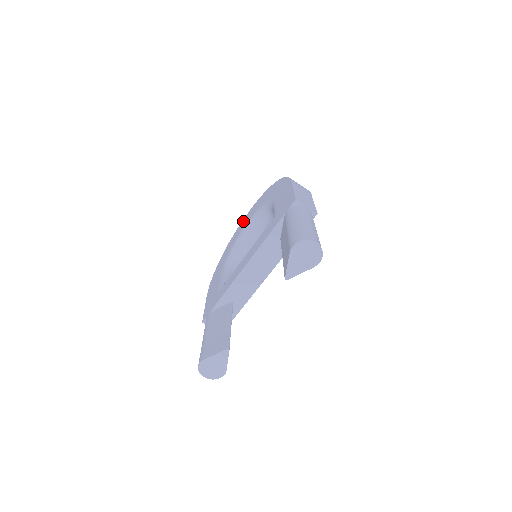
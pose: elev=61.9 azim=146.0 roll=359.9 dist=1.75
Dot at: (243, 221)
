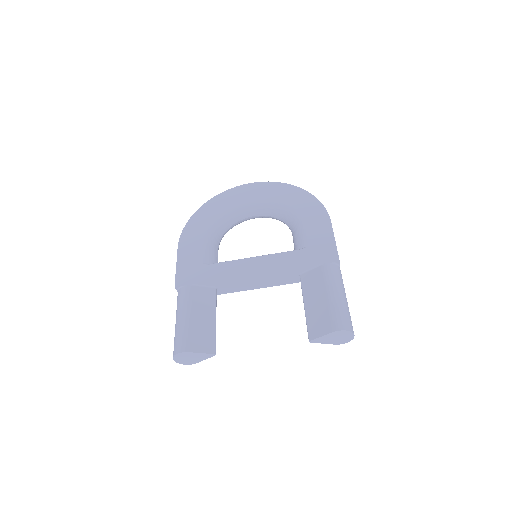
Dot at: (242, 189)
